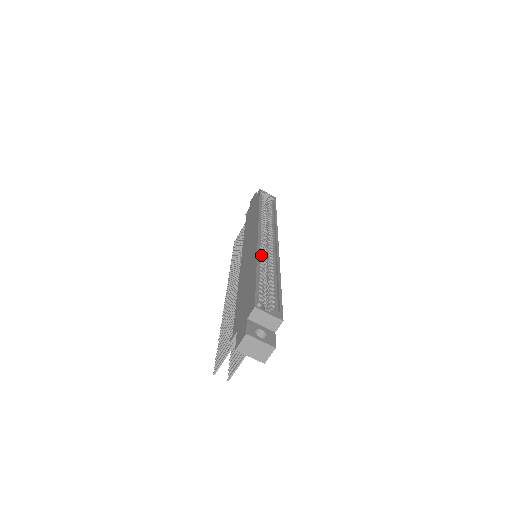
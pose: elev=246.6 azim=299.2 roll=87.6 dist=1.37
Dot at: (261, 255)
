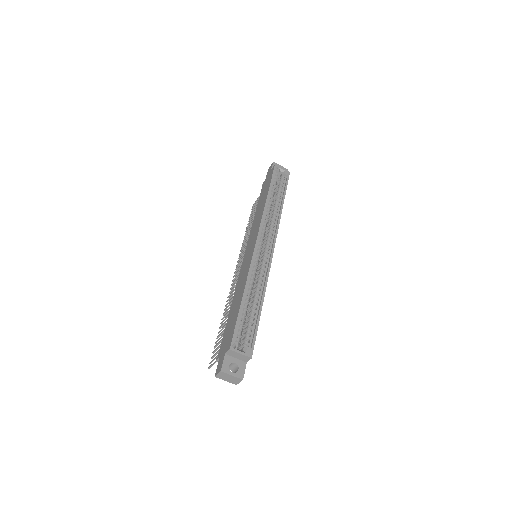
Dot at: (252, 274)
